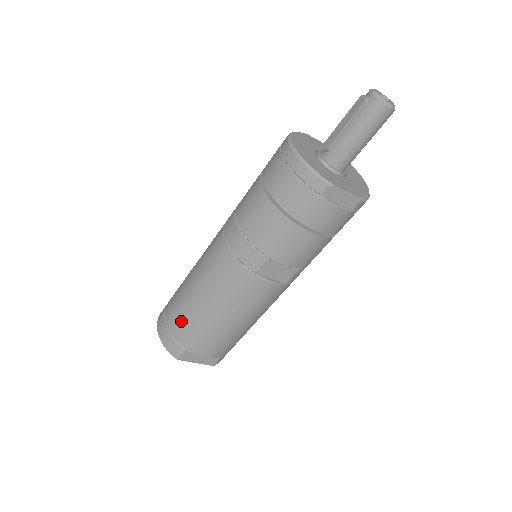
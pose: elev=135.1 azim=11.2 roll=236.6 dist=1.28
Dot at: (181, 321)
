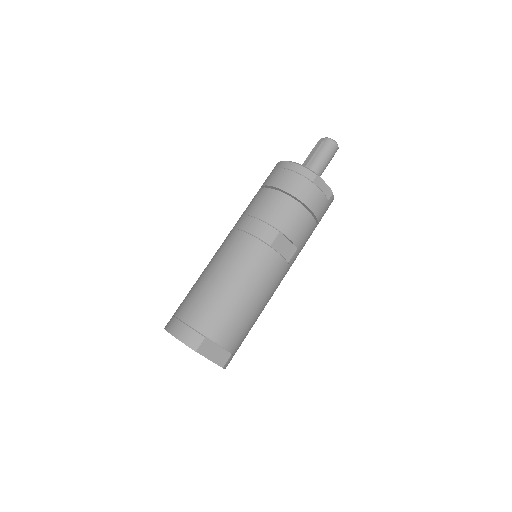
Dot at: (201, 308)
